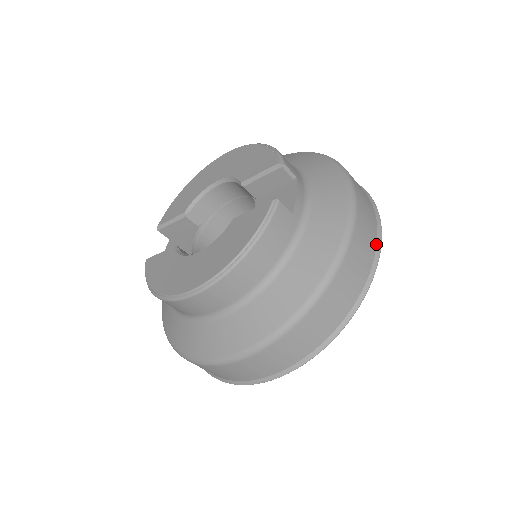
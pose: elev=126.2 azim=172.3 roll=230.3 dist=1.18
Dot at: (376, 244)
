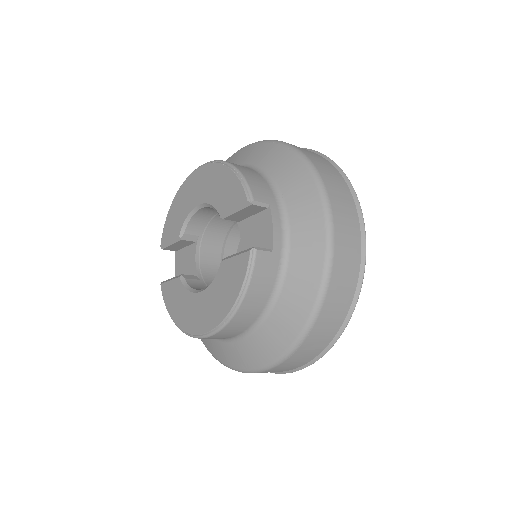
Dot at: (361, 247)
